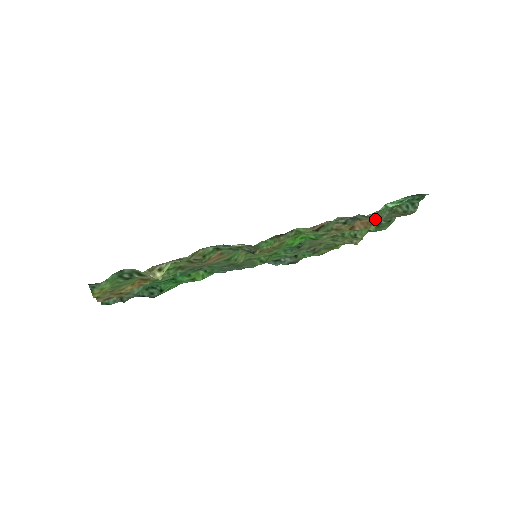
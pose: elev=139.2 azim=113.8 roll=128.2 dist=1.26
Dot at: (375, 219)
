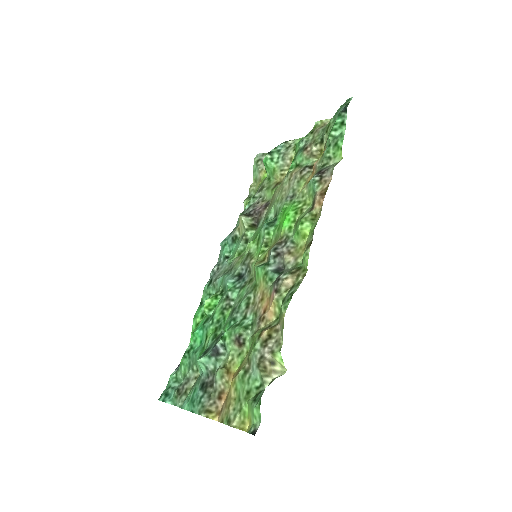
Dot at: (324, 150)
